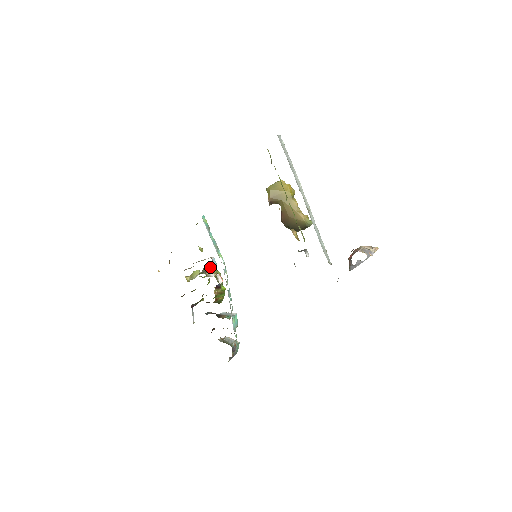
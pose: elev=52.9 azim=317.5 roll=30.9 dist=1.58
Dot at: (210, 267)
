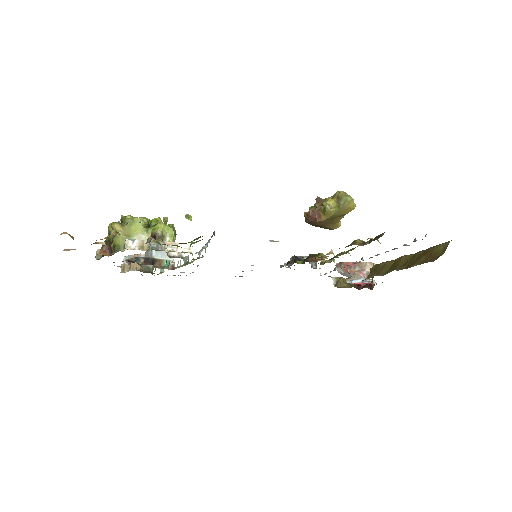
Dot at: (166, 229)
